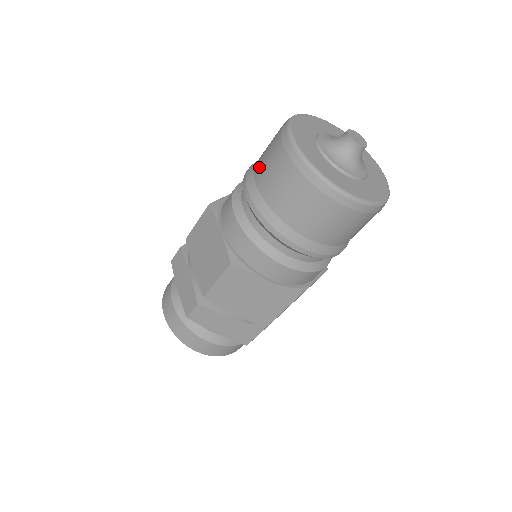
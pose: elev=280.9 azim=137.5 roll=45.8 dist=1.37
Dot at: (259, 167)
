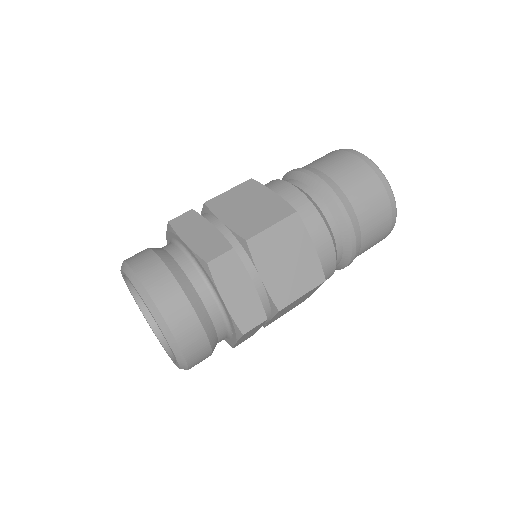
Dot at: (318, 163)
